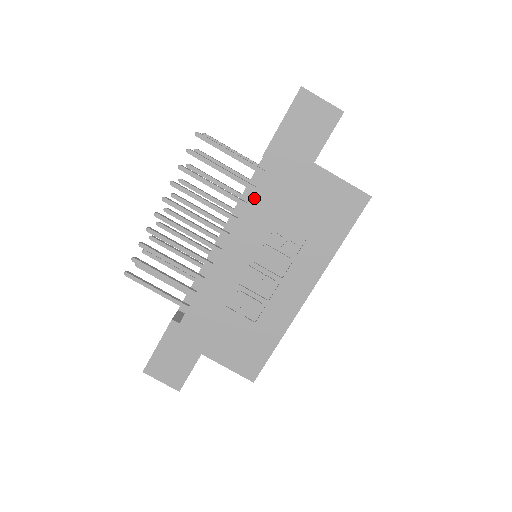
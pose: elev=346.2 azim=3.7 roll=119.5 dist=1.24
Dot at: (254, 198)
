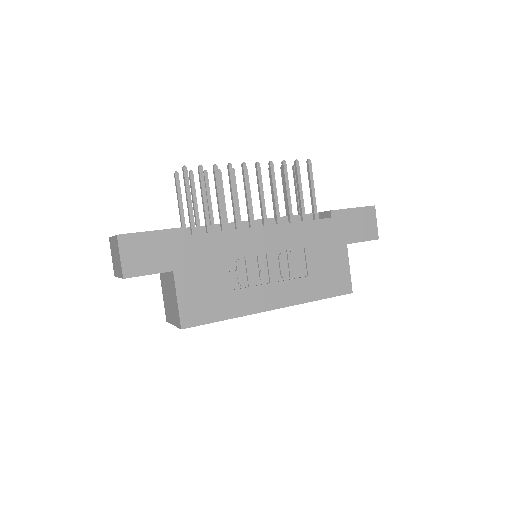
Dot at: (306, 223)
